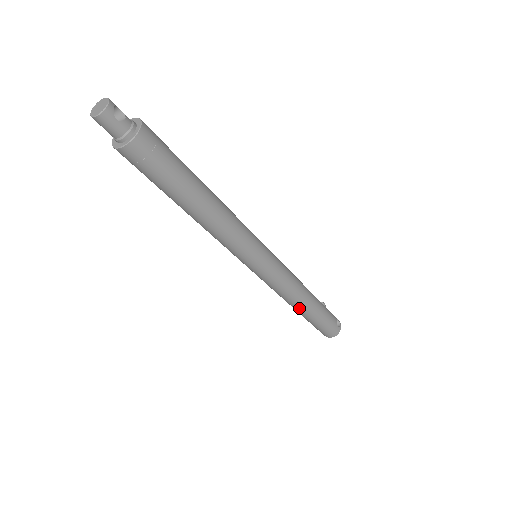
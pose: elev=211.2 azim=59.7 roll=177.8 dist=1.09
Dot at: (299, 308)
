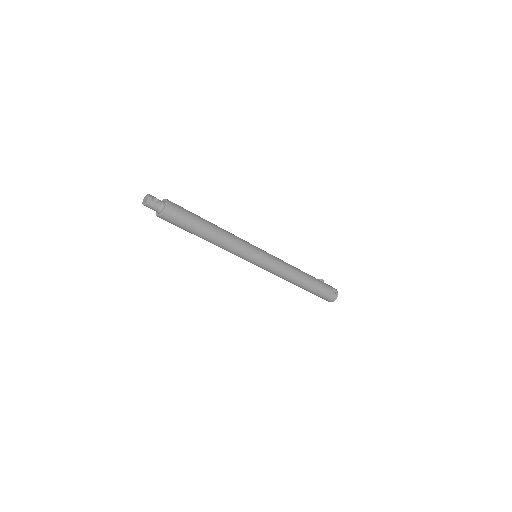
Dot at: (298, 284)
